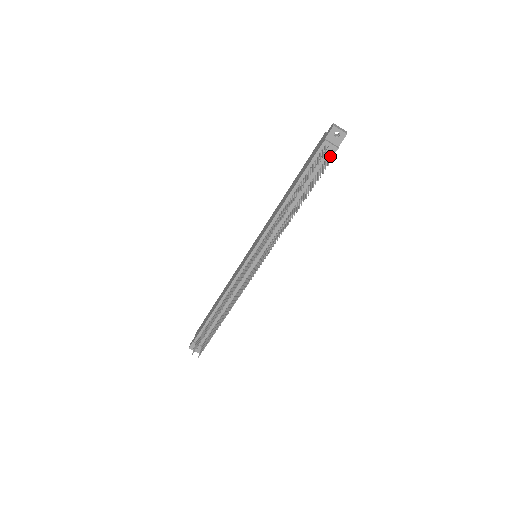
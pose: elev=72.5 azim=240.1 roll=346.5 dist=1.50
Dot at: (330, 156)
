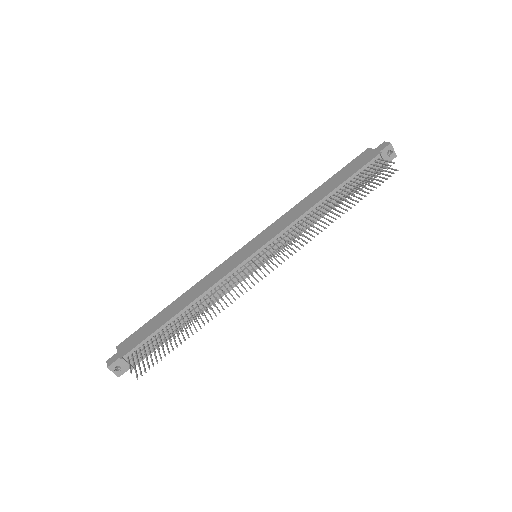
Dot at: (384, 170)
